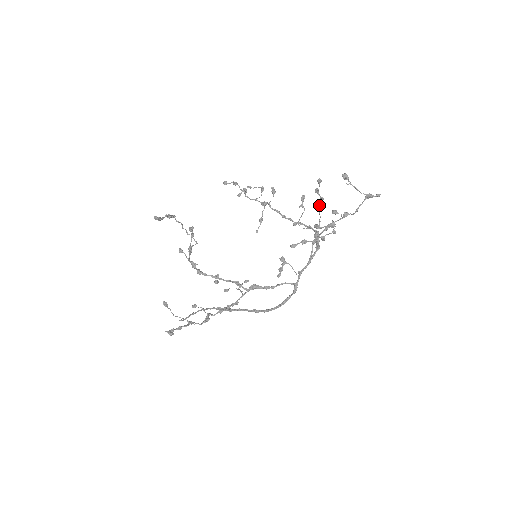
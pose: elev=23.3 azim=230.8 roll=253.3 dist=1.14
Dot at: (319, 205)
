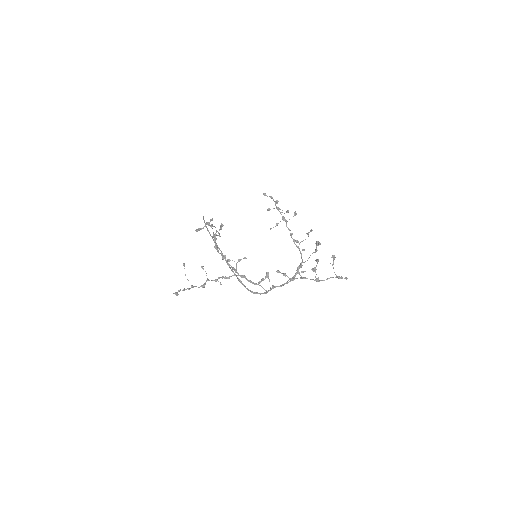
Dot at: (312, 253)
